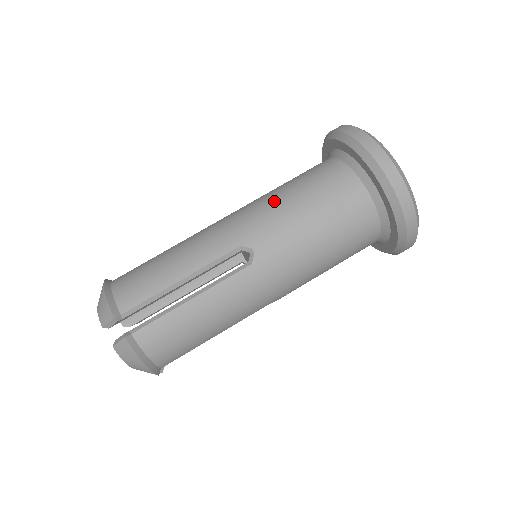
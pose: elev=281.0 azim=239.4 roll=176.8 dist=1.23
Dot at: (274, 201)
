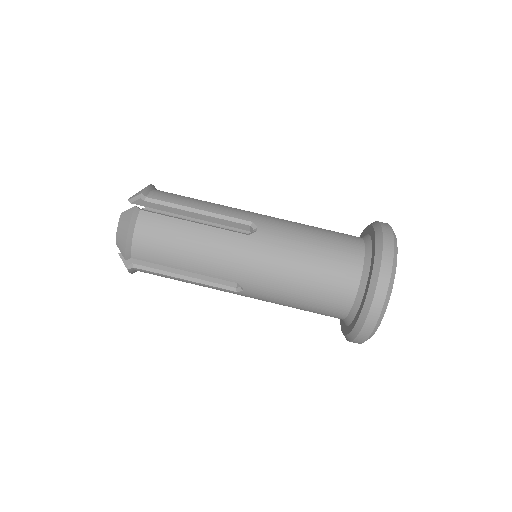
Dot at: (297, 223)
